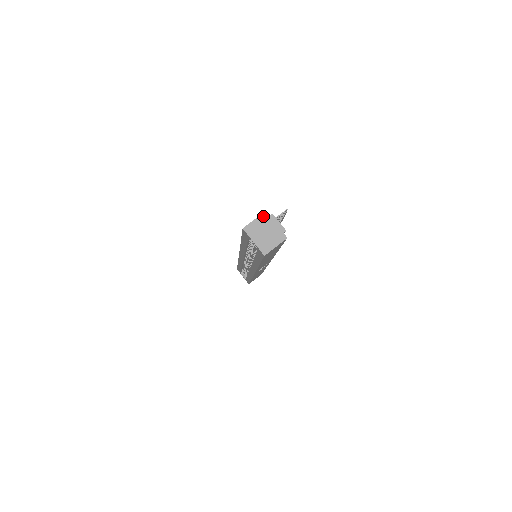
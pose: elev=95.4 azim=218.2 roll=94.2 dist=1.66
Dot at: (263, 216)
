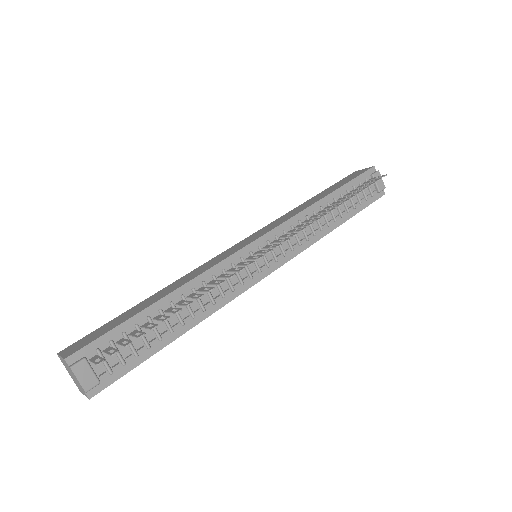
Dot at: (64, 361)
